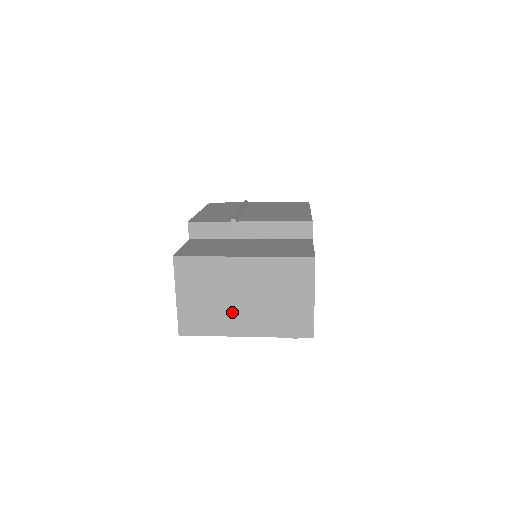
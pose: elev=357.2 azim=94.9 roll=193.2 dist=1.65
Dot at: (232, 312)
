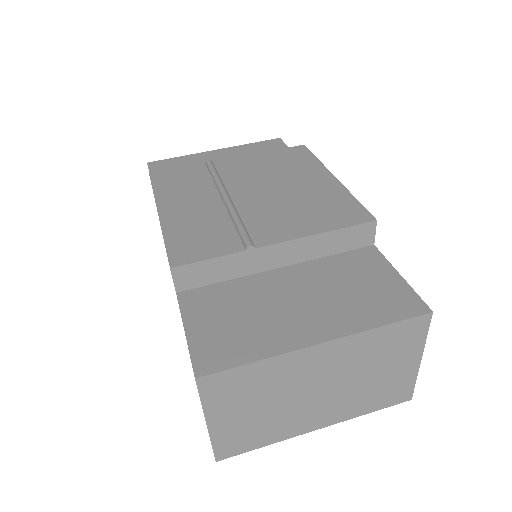
Dot at: (299, 412)
